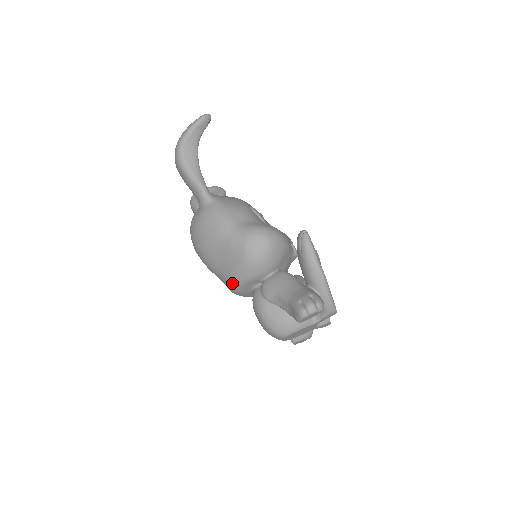
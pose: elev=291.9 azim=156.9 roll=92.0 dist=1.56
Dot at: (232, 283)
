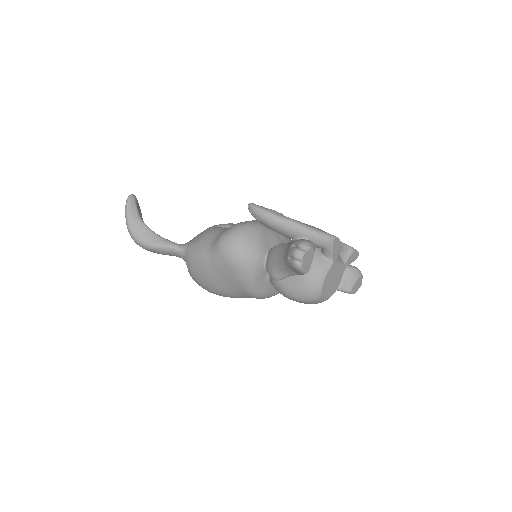
Dot at: (250, 292)
